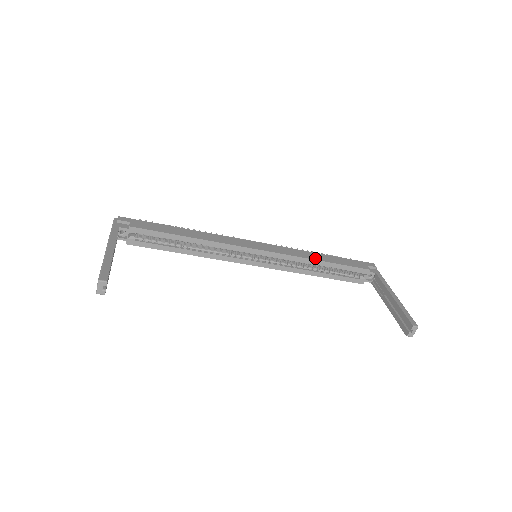
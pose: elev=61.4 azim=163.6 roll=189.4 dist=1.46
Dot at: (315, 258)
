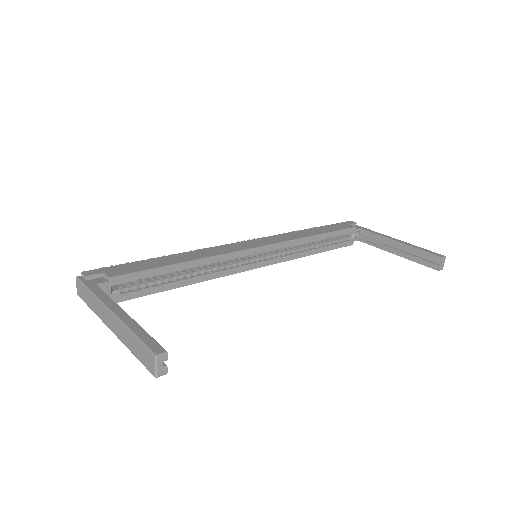
Dot at: (309, 234)
